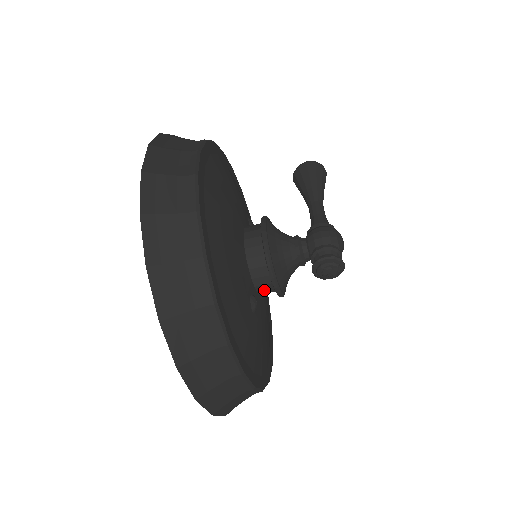
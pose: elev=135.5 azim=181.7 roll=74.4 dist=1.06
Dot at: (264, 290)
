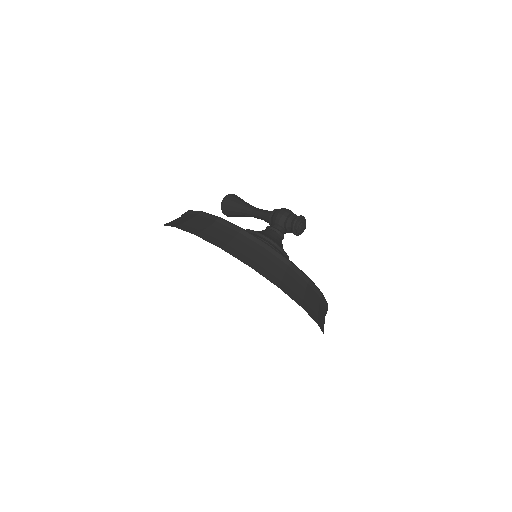
Dot at: occluded
